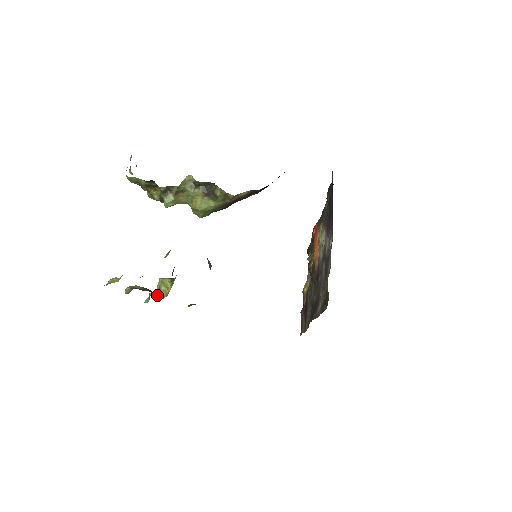
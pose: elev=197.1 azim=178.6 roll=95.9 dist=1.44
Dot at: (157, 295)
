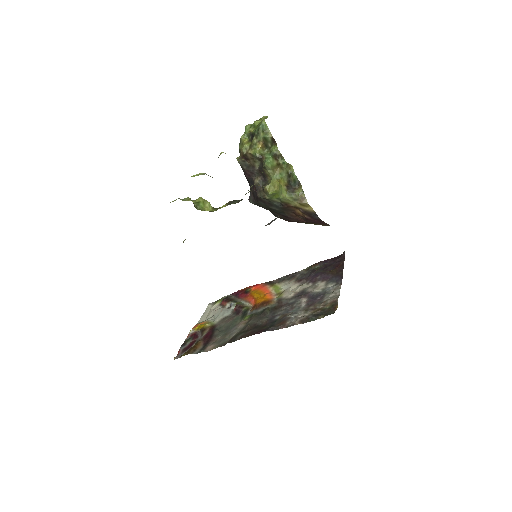
Dot at: (194, 204)
